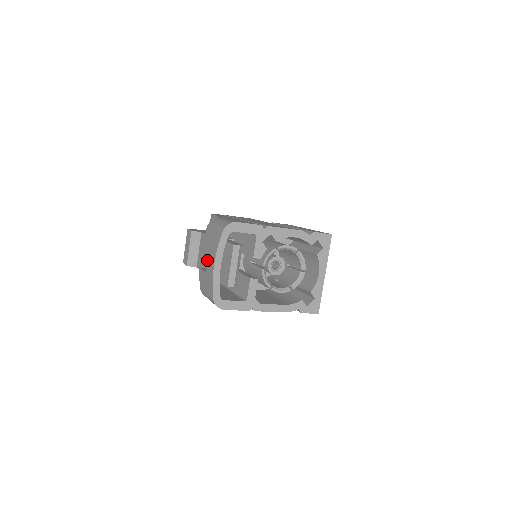
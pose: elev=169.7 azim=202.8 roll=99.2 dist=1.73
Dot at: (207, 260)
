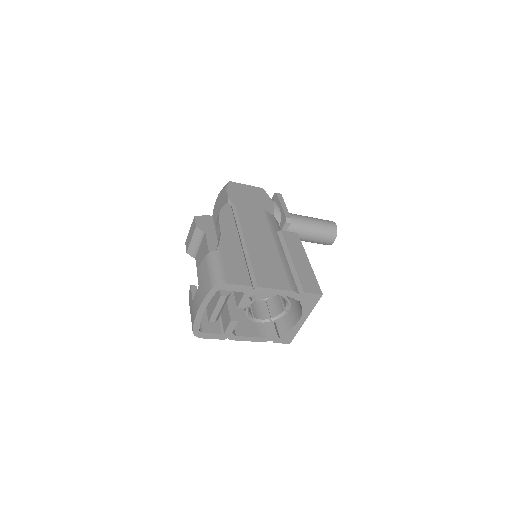
Dot at: (195, 294)
